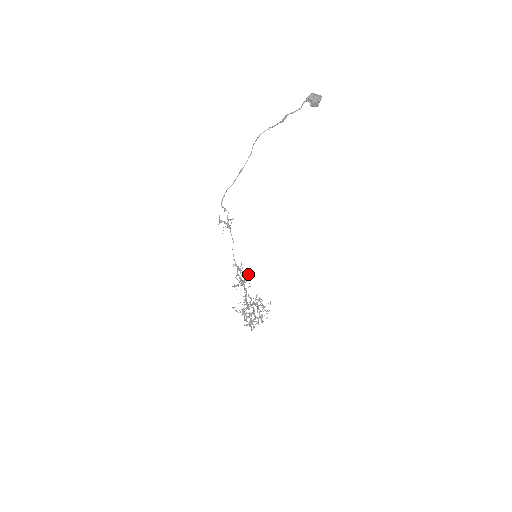
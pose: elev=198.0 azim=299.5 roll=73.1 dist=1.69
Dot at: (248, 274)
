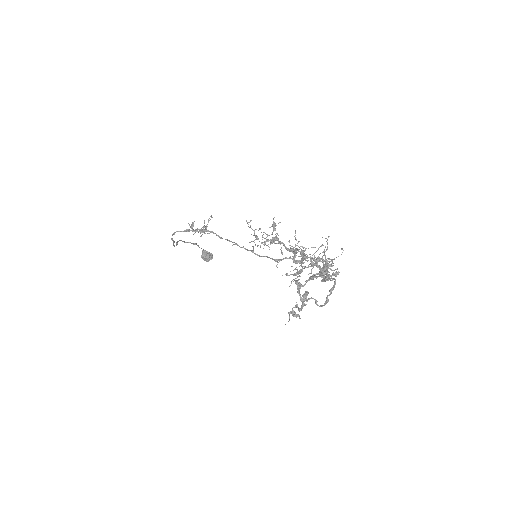
Dot at: occluded
